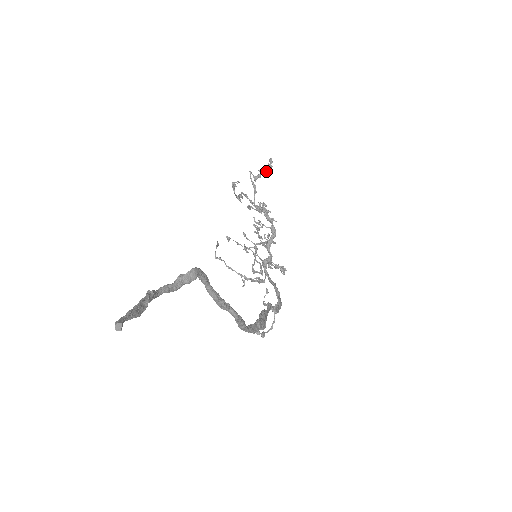
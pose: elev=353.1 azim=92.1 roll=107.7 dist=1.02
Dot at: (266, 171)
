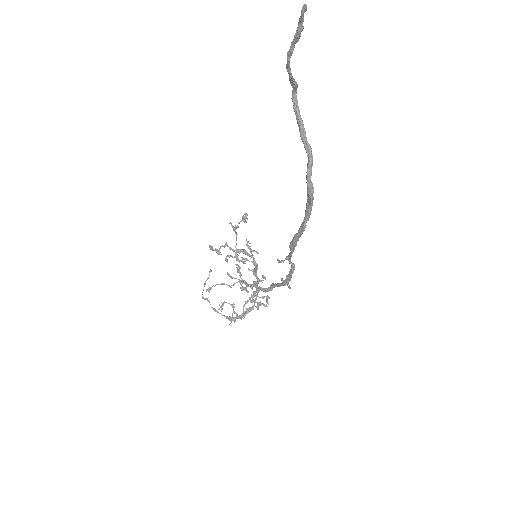
Dot at: (244, 220)
